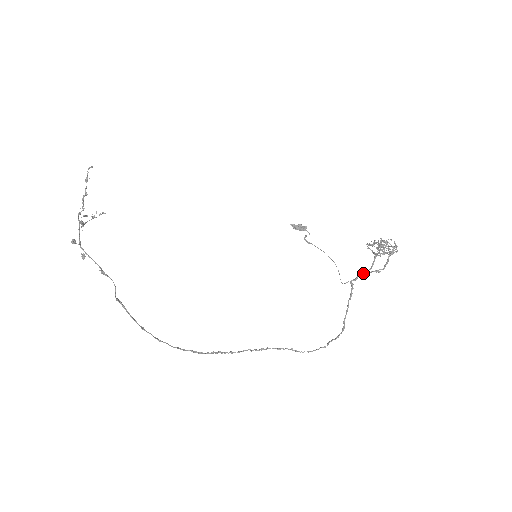
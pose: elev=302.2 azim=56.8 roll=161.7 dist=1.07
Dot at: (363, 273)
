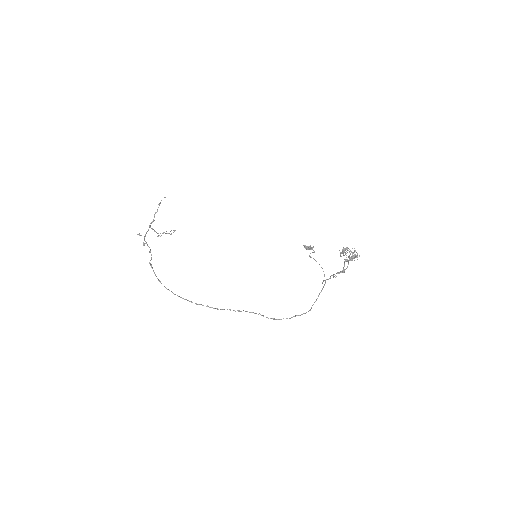
Dot at: (334, 274)
